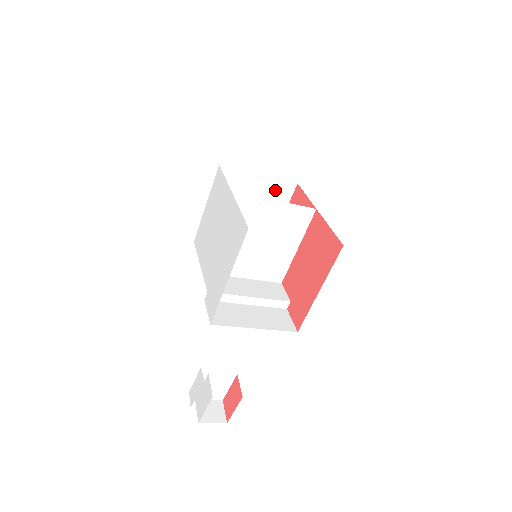
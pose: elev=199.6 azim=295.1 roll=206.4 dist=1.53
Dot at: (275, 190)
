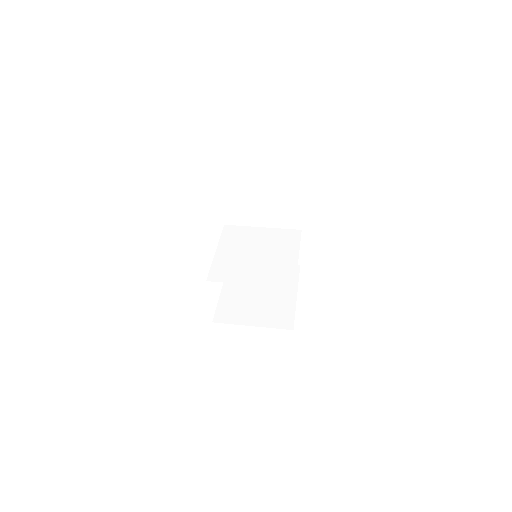
Dot at: occluded
